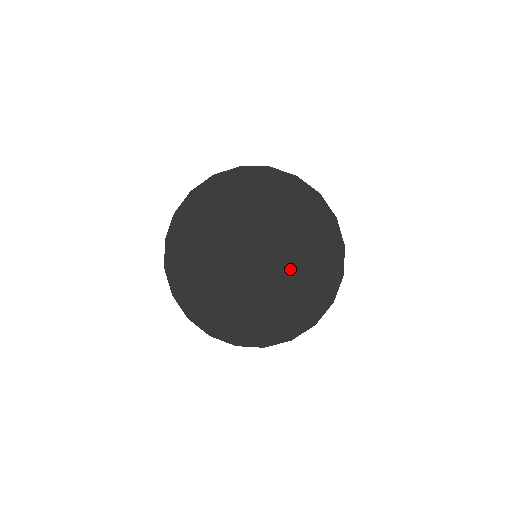
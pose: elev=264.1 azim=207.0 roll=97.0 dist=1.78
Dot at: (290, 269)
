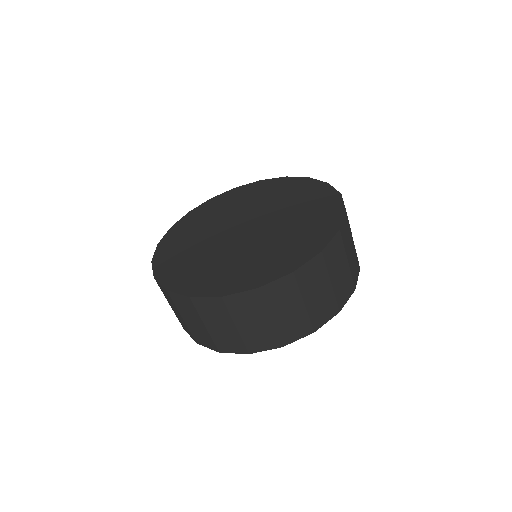
Dot at: (259, 247)
